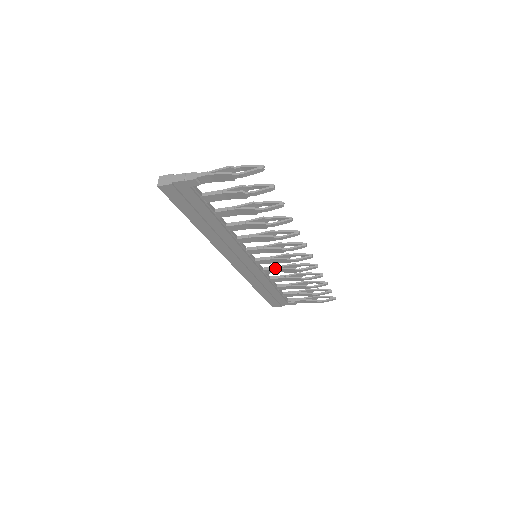
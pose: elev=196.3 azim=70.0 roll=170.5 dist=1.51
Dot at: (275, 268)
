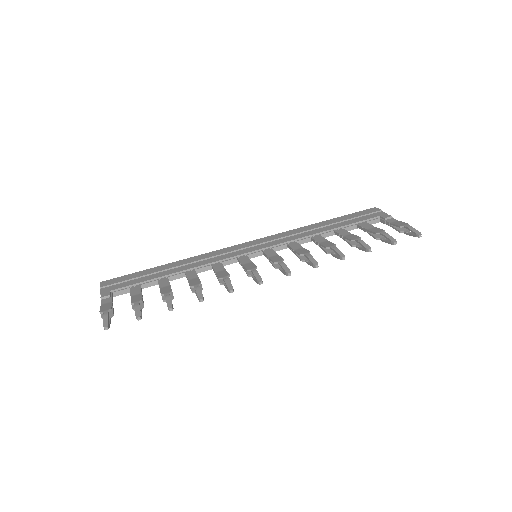
Dot at: (292, 251)
